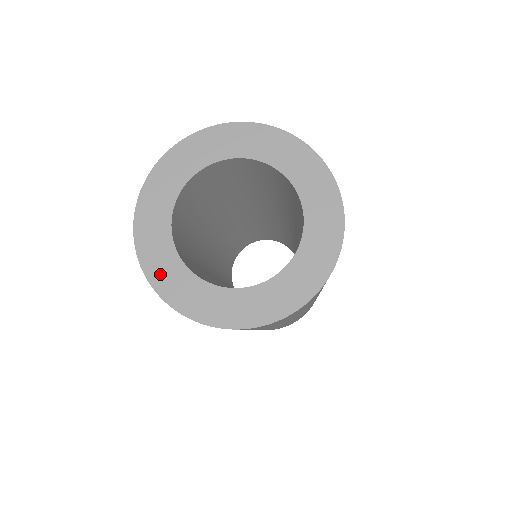
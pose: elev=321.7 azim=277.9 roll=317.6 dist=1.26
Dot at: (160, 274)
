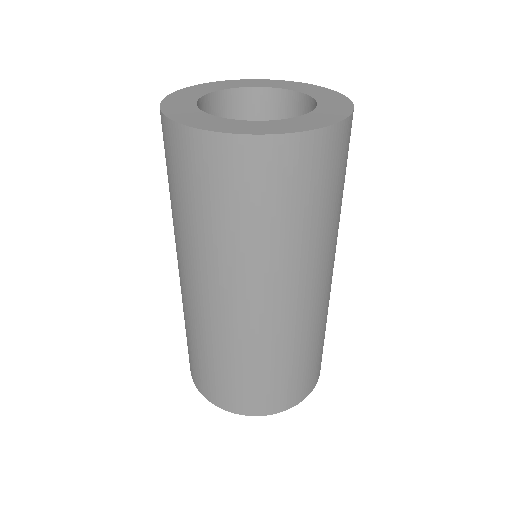
Dot at: (183, 117)
